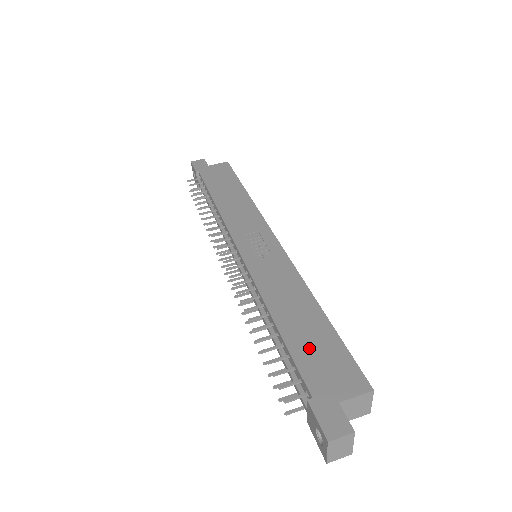
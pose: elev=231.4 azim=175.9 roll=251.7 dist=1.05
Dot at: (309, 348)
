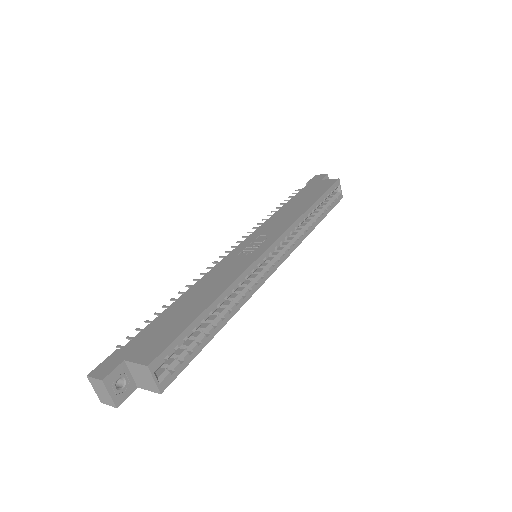
Dot at: (166, 321)
